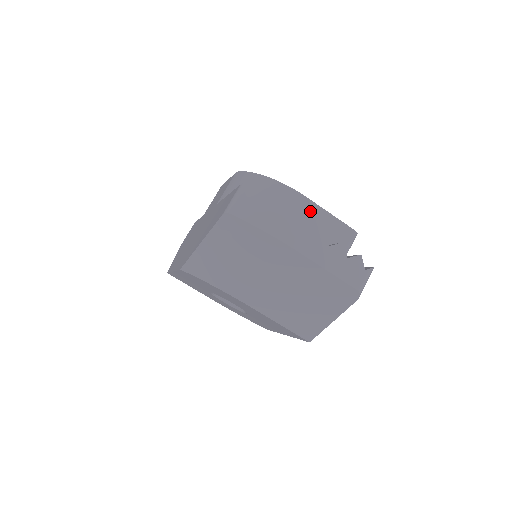
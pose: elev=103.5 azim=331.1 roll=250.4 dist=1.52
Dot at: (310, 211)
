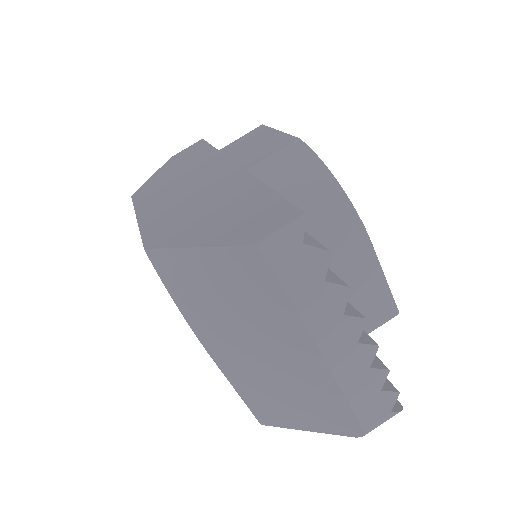
Dot at: (364, 264)
